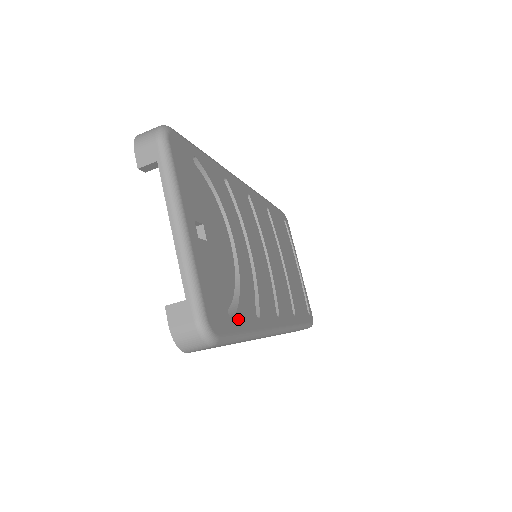
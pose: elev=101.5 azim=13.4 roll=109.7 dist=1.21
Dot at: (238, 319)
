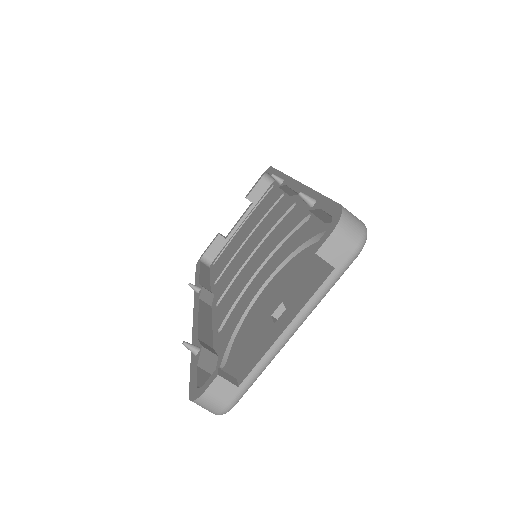
Dot at: occluded
